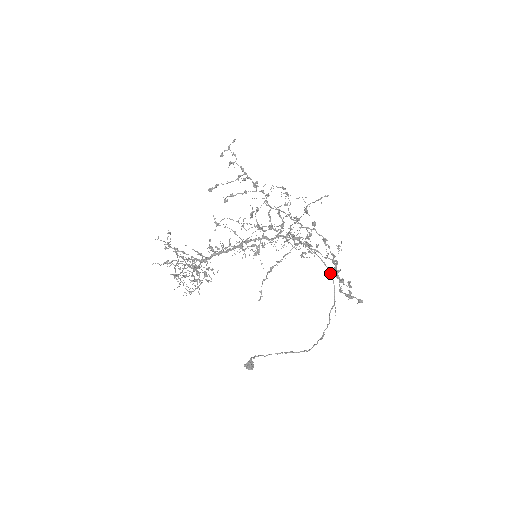
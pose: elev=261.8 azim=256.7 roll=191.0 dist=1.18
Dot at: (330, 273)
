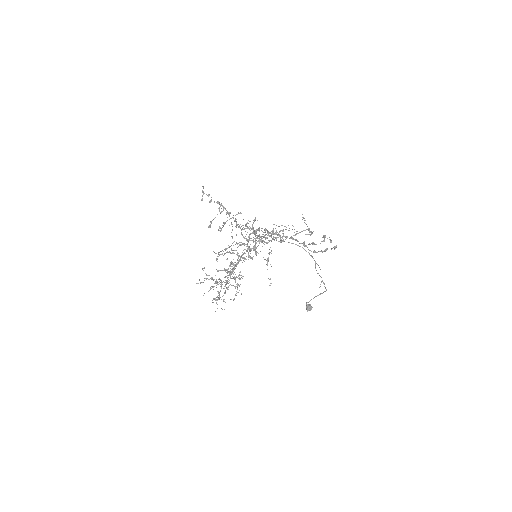
Dot at: occluded
